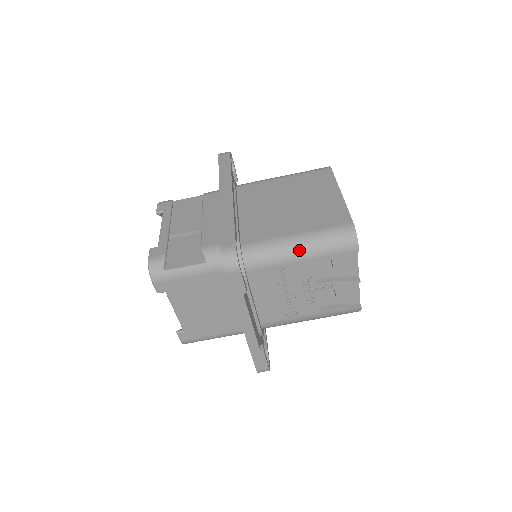
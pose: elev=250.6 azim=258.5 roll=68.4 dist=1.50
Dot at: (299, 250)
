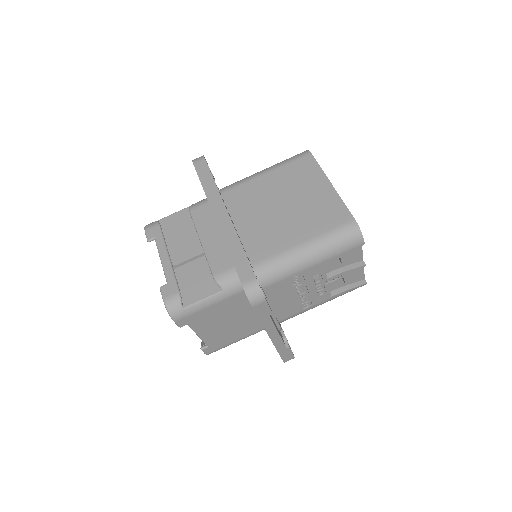
Dot at: (310, 258)
